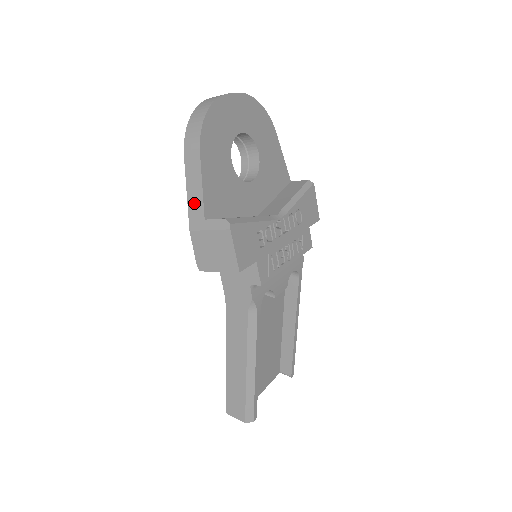
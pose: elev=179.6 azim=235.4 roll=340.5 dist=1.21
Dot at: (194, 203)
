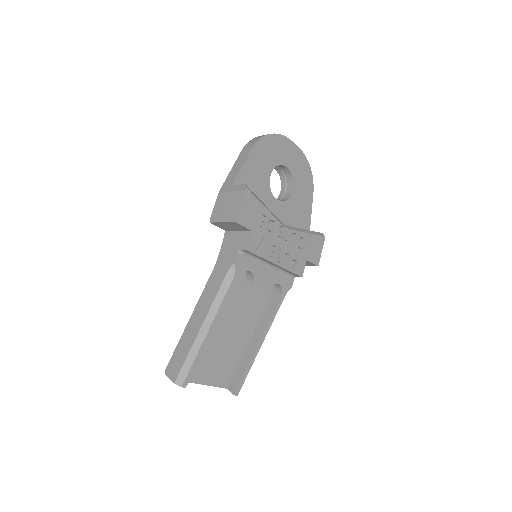
Dot at: (231, 176)
